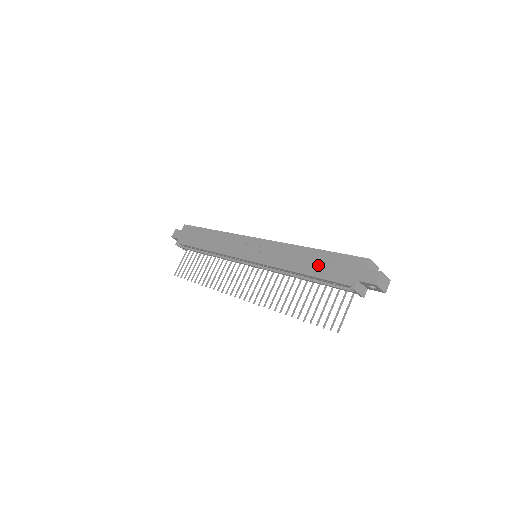
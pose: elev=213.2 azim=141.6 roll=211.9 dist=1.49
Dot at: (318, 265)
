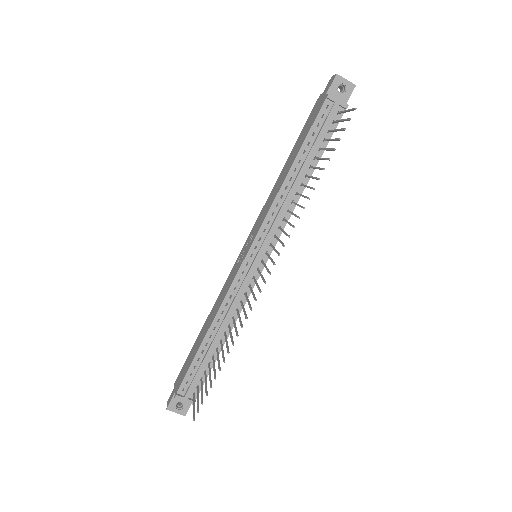
Dot at: (296, 148)
